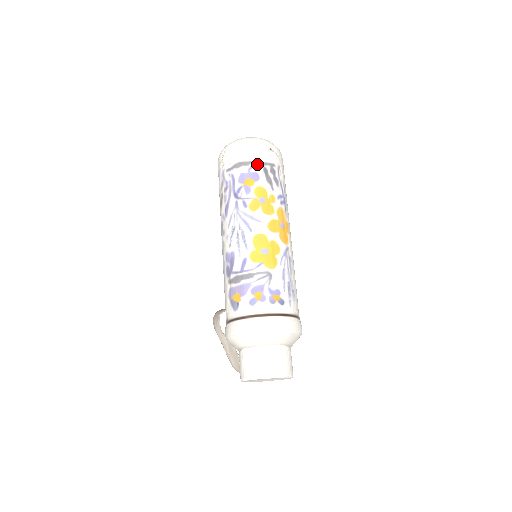
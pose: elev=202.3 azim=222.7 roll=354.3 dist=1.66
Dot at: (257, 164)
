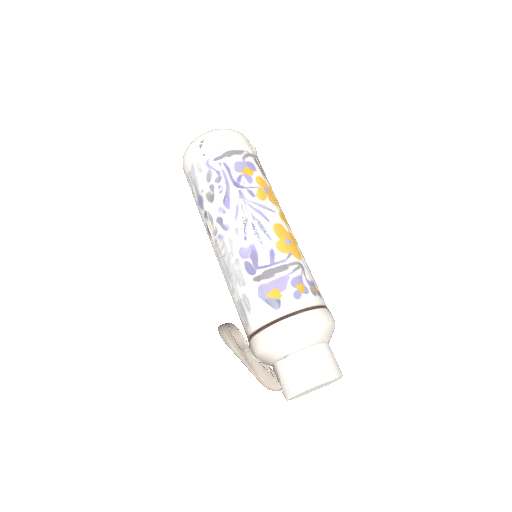
Dot at: (248, 154)
